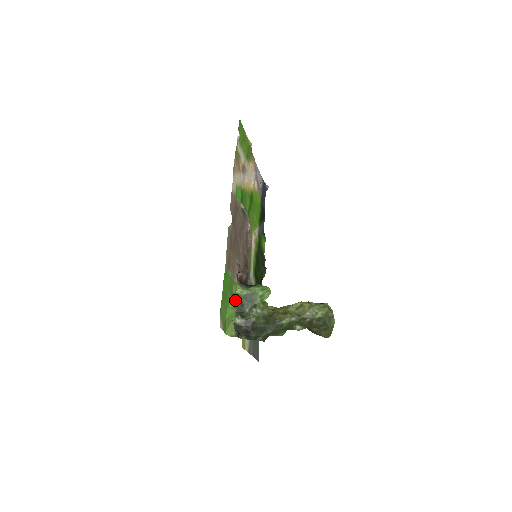
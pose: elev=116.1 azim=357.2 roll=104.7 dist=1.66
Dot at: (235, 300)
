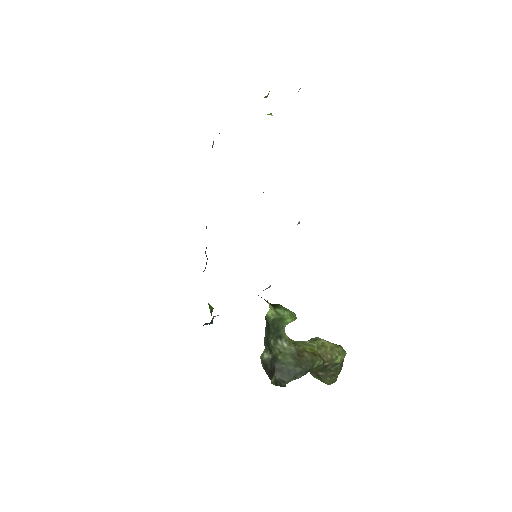
Dot at: (266, 325)
